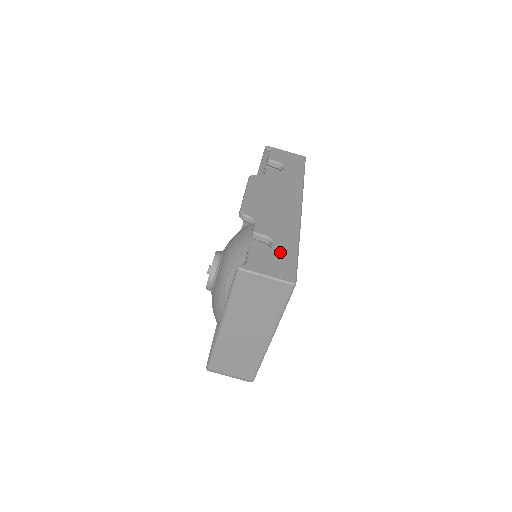
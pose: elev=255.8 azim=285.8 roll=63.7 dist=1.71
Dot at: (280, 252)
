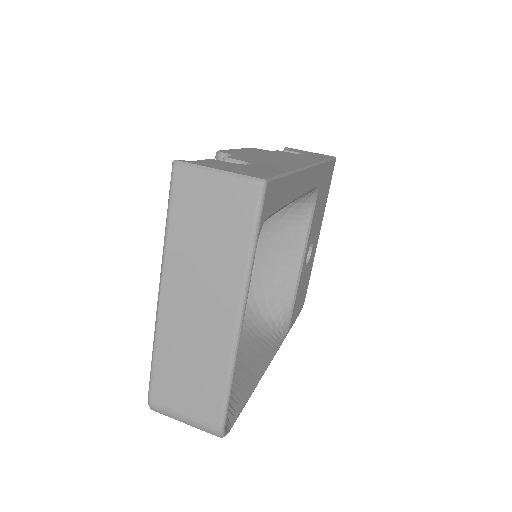
Dot at: (256, 167)
